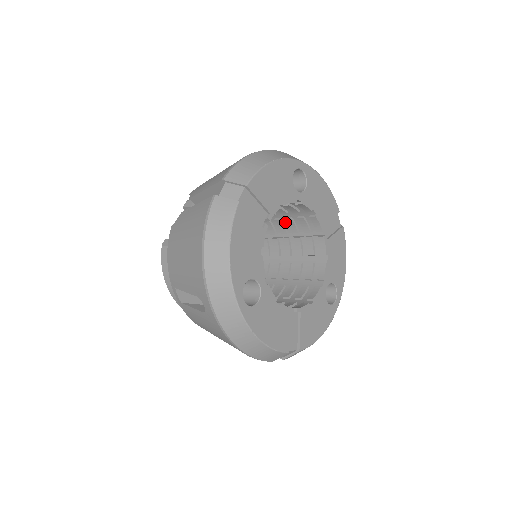
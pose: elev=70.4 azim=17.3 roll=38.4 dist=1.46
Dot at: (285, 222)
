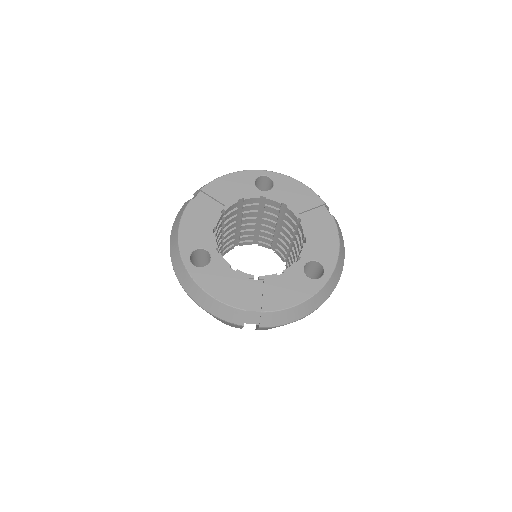
Dot at: occluded
